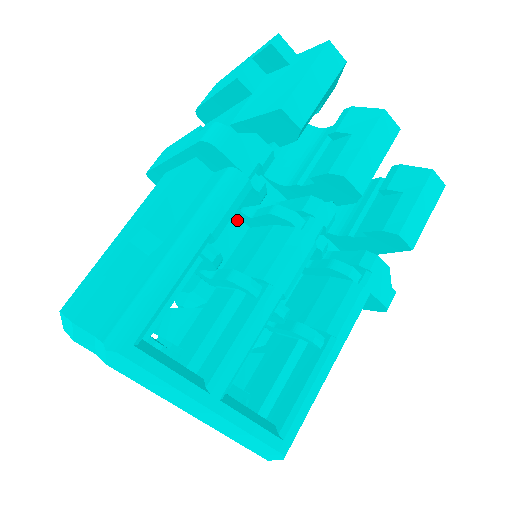
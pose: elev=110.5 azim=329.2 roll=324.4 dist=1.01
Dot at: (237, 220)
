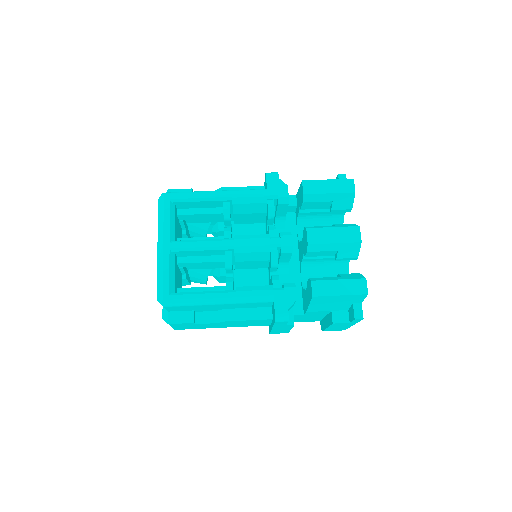
Dot at: occluded
